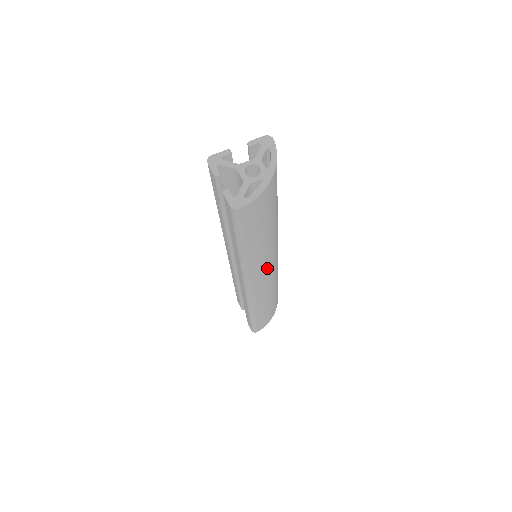
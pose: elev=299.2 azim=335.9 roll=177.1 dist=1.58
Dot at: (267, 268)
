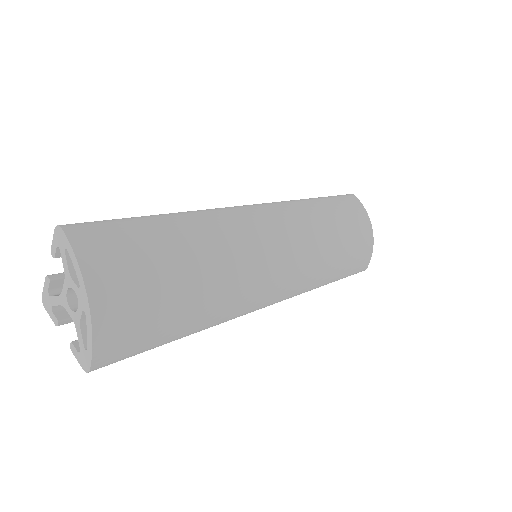
Dot at: (267, 277)
